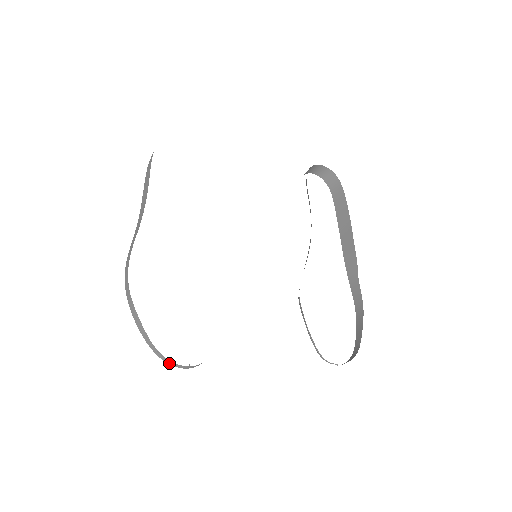
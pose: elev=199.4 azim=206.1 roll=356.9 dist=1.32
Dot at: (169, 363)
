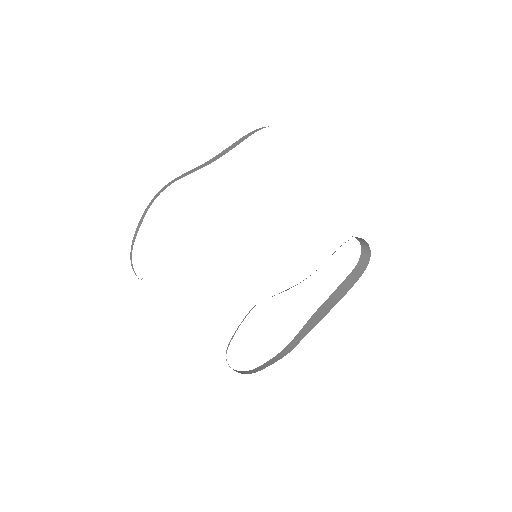
Dot at: (132, 266)
